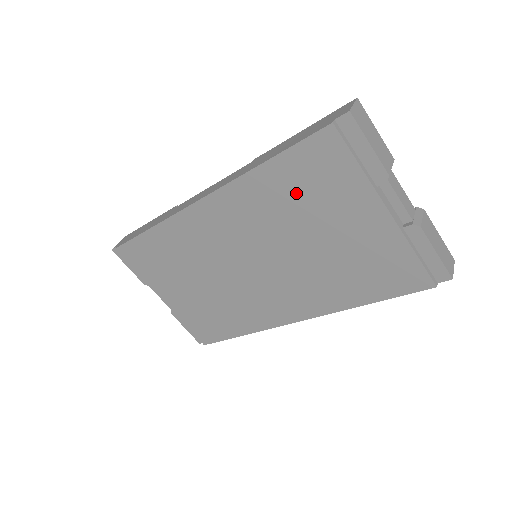
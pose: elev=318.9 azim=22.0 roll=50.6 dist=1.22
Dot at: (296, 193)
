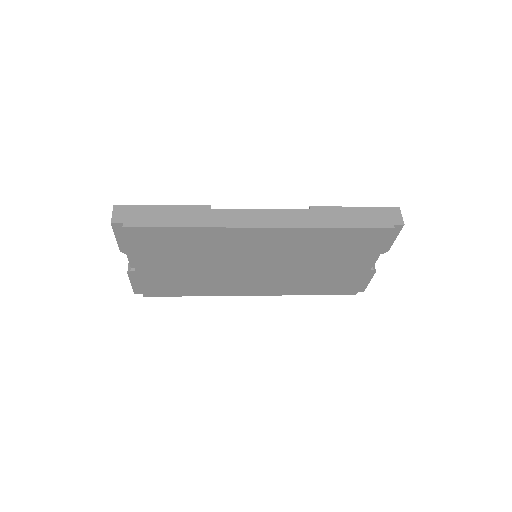
Dot at: (336, 245)
